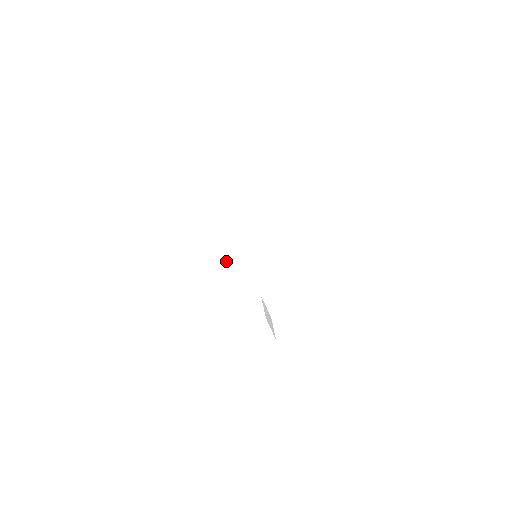
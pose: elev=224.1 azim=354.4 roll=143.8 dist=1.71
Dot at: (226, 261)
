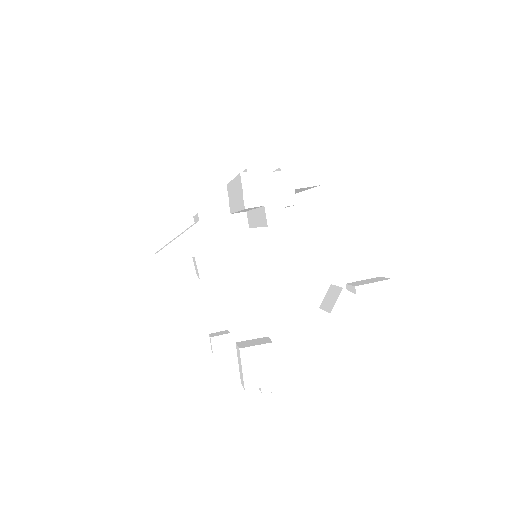
Dot at: occluded
